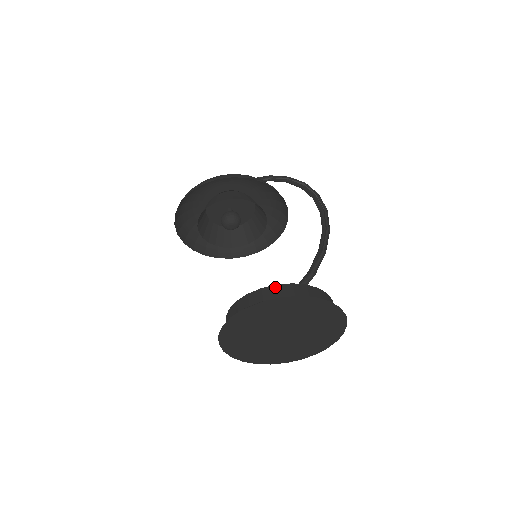
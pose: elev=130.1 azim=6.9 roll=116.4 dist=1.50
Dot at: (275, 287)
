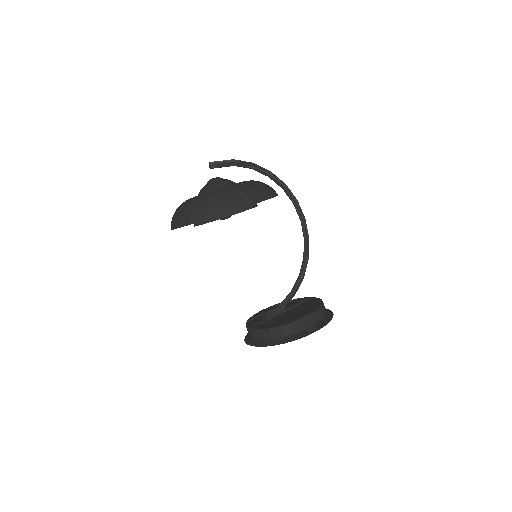
Dot at: (317, 312)
